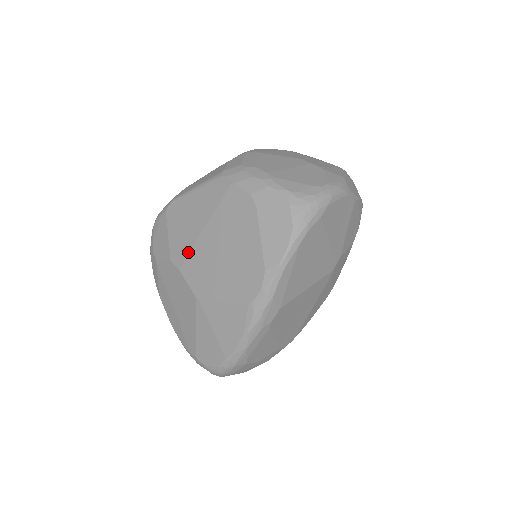
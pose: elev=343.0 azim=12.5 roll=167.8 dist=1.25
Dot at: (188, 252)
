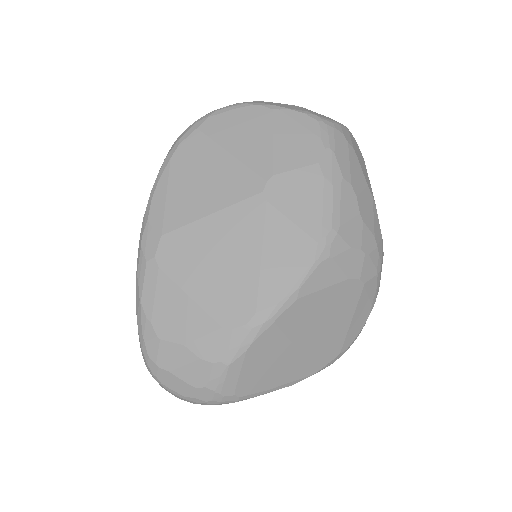
Dot at: occluded
